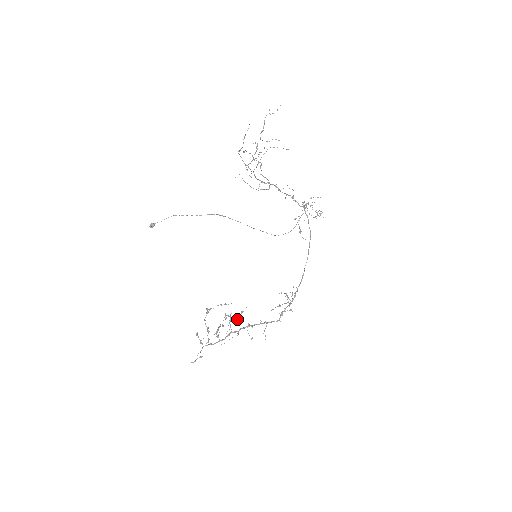
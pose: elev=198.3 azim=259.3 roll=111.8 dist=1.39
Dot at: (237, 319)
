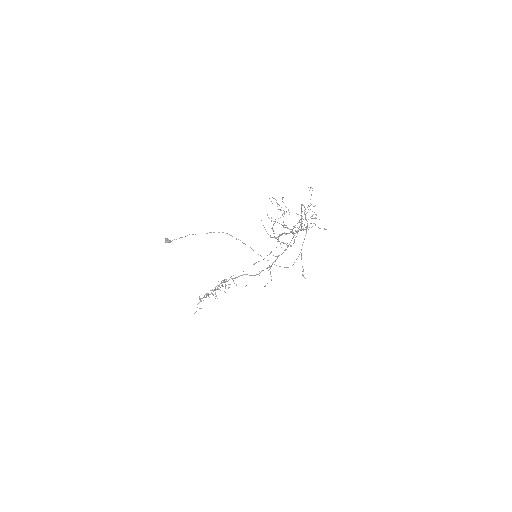
Dot at: occluded
